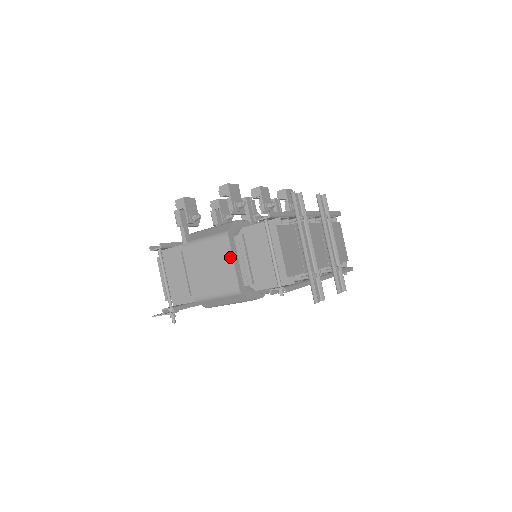
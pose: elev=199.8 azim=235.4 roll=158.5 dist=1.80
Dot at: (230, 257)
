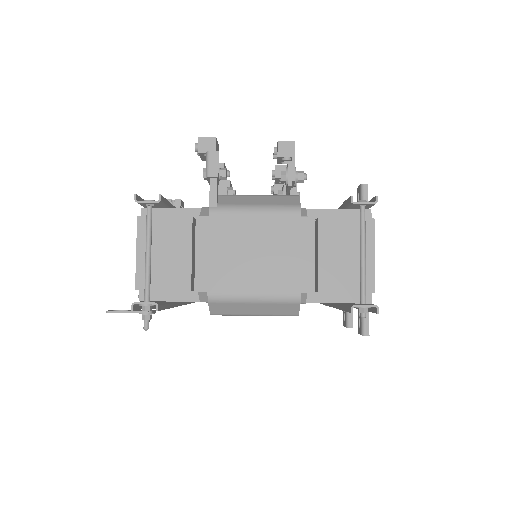
Dot at: (296, 244)
